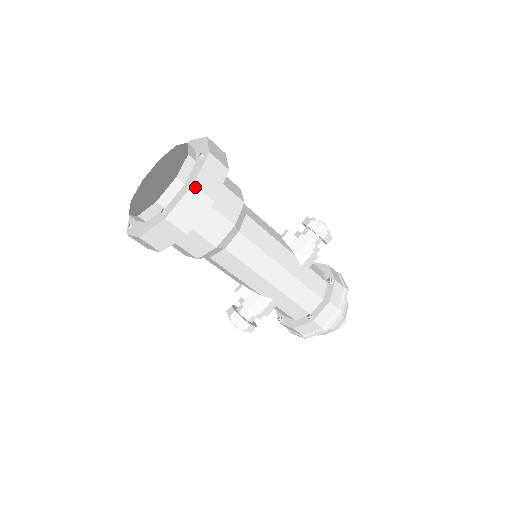
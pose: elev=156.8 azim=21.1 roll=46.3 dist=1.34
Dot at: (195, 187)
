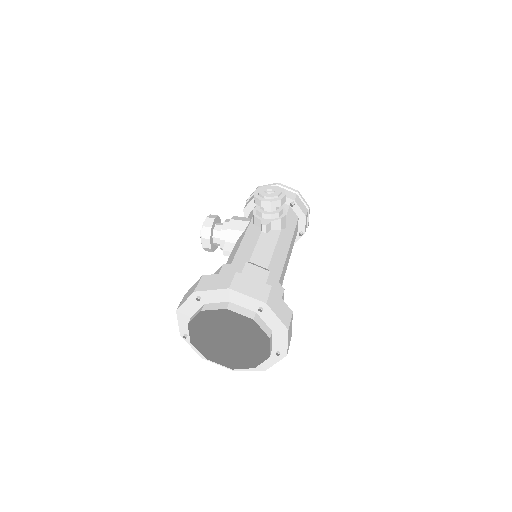
Dot at: (289, 328)
